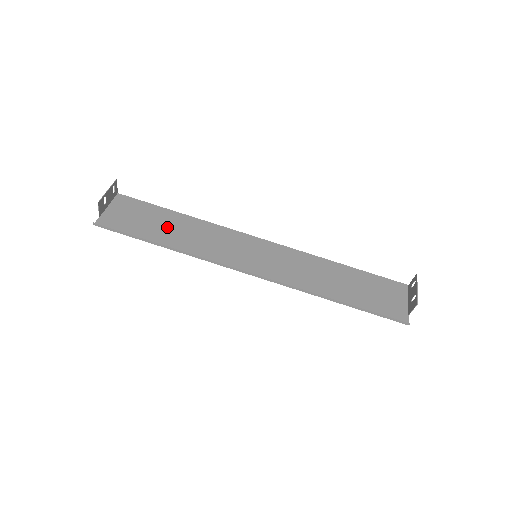
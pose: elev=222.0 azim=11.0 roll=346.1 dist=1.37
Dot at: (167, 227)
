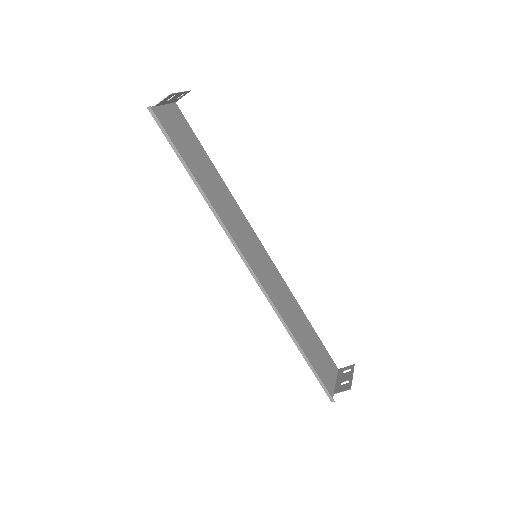
Dot at: (203, 169)
